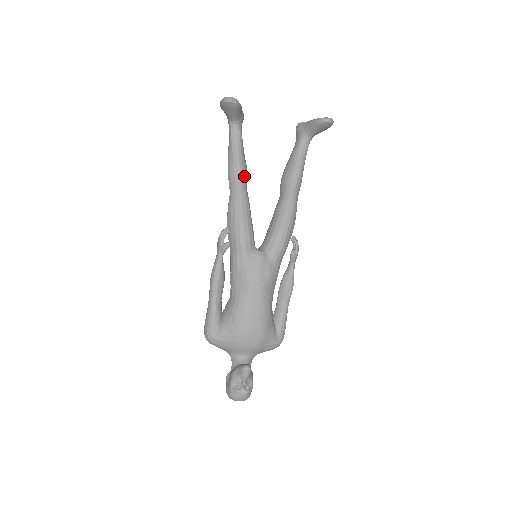
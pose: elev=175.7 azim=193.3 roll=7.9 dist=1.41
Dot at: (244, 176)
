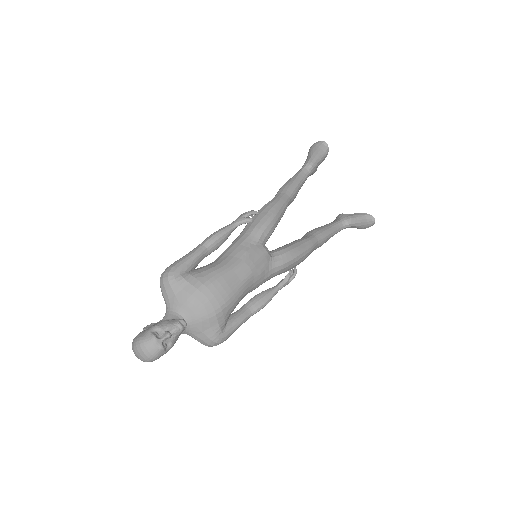
Dot at: (292, 198)
